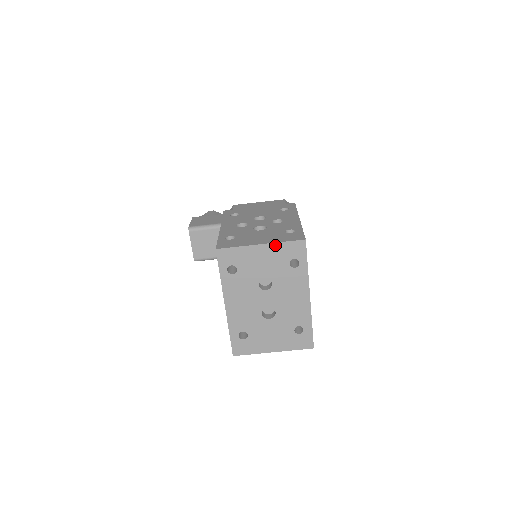
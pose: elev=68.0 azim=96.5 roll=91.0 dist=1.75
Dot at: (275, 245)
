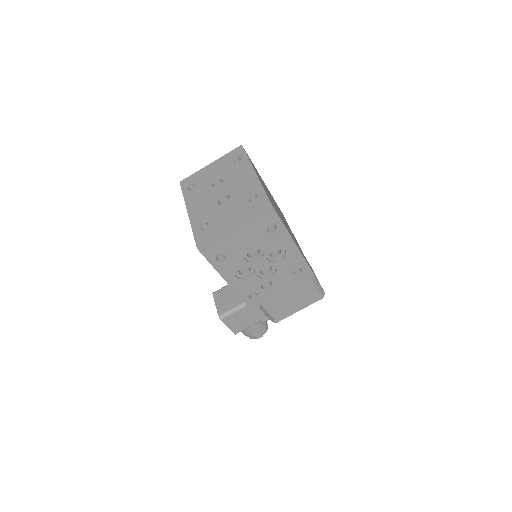
Dot at: (221, 159)
